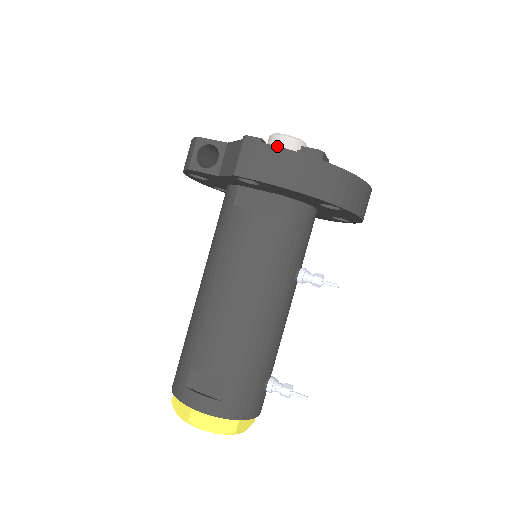
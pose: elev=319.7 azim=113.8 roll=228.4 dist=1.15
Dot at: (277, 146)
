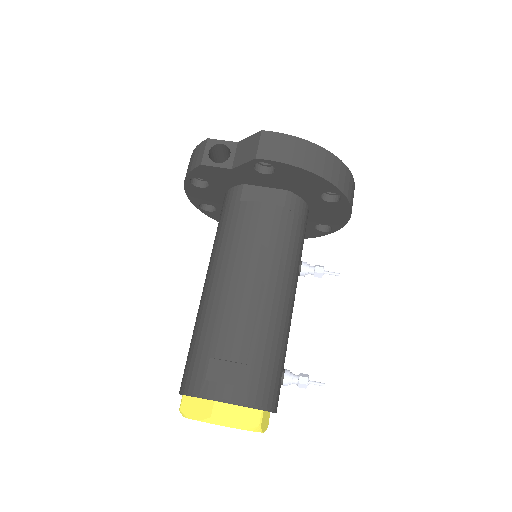
Dot at: occluded
